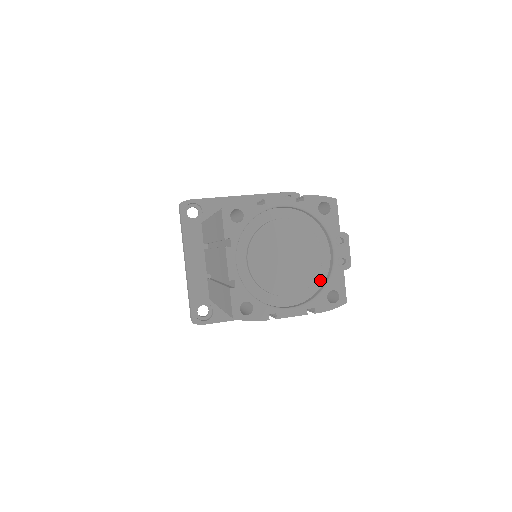
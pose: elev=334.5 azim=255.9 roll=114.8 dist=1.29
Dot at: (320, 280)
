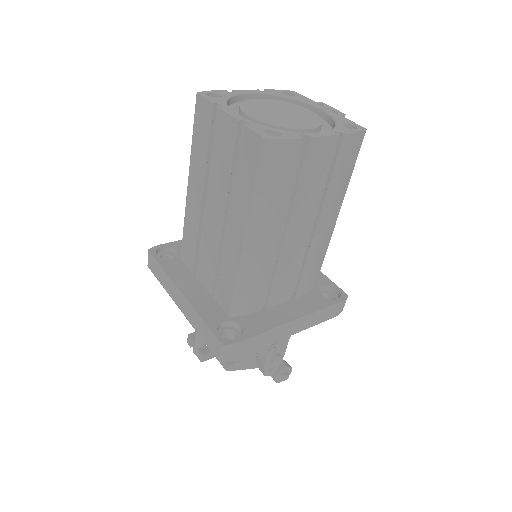
Dot at: (327, 128)
